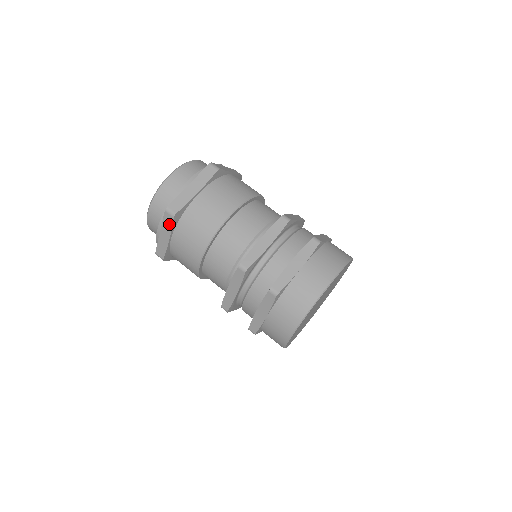
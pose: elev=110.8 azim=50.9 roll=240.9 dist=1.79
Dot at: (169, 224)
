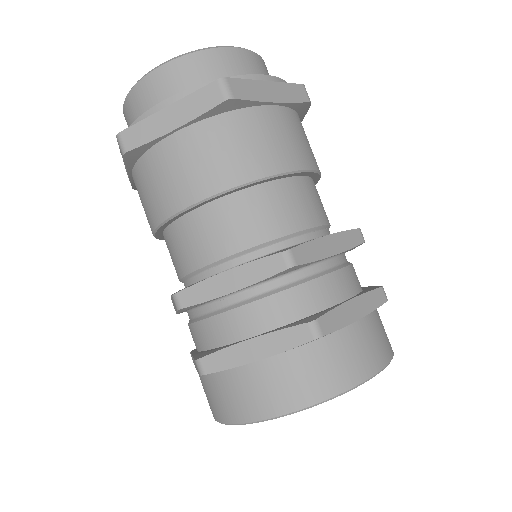
Dot at: occluded
